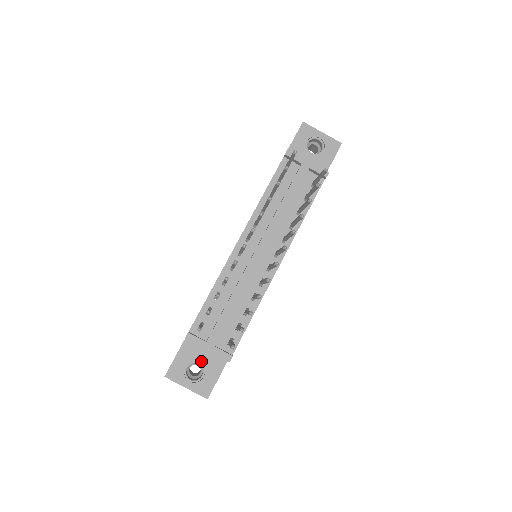
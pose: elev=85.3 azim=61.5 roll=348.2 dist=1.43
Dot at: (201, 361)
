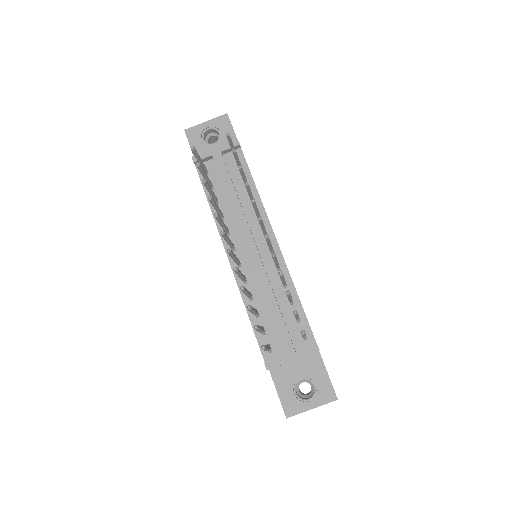
Dot at: (300, 376)
